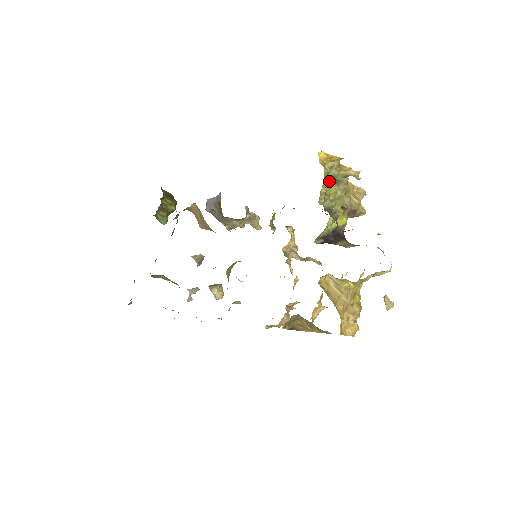
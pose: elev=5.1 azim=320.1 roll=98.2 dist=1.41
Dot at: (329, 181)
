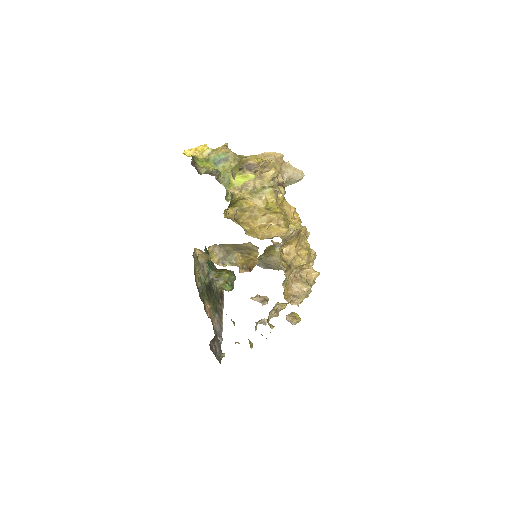
Dot at: (216, 163)
